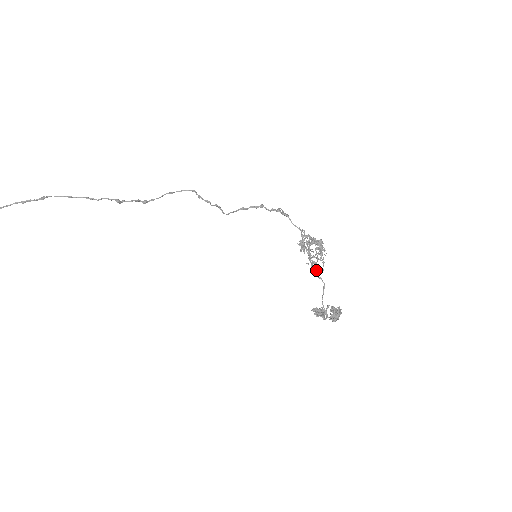
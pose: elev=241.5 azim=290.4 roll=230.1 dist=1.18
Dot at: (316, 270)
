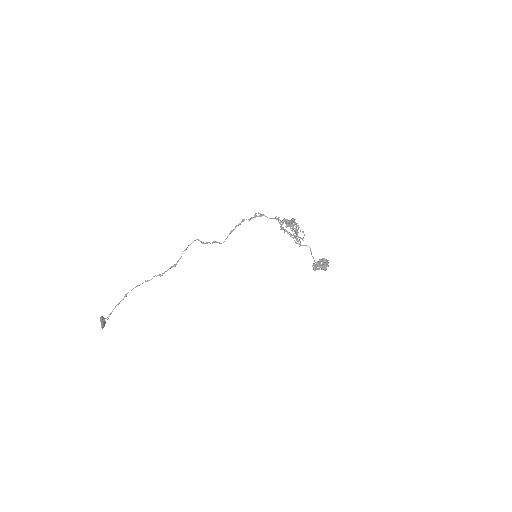
Dot at: occluded
